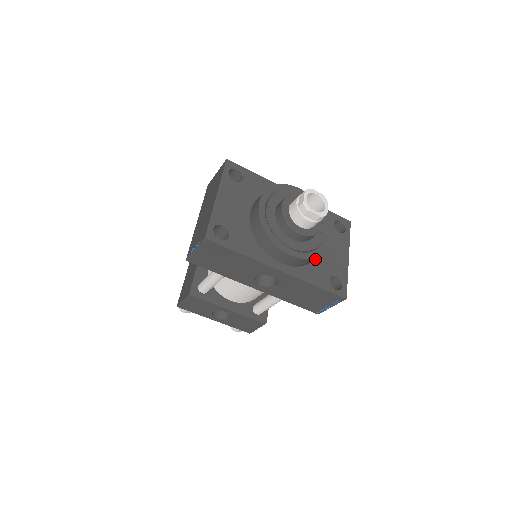
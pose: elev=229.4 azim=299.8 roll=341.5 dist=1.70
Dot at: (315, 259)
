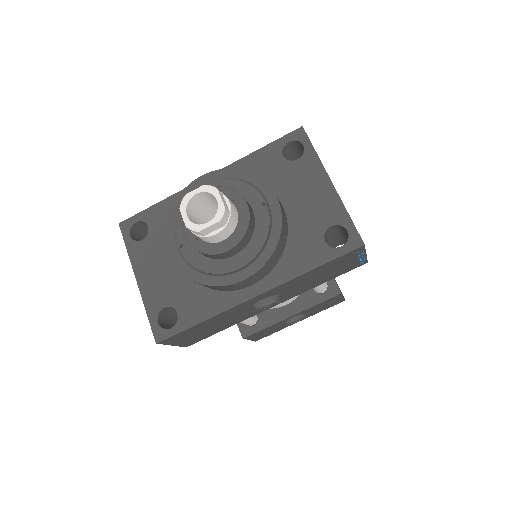
Dot at: (288, 234)
